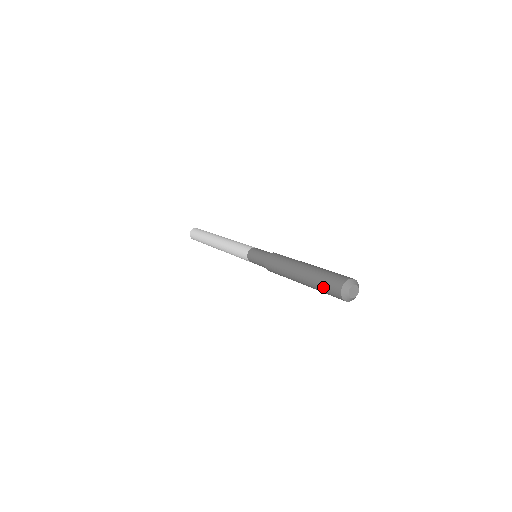
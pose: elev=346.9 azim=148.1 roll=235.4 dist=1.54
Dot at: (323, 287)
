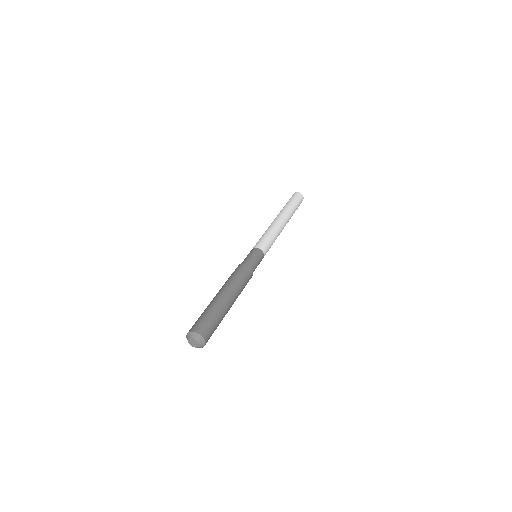
Dot at: occluded
